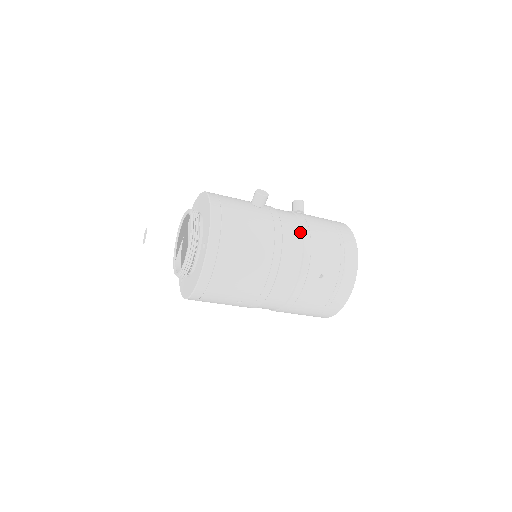
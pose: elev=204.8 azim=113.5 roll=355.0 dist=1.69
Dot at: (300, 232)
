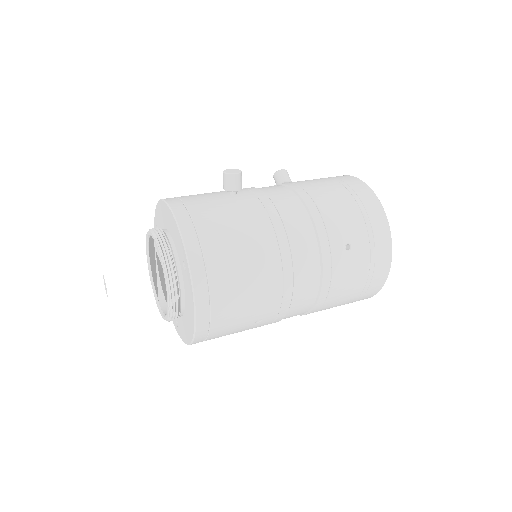
Dot at: (299, 203)
